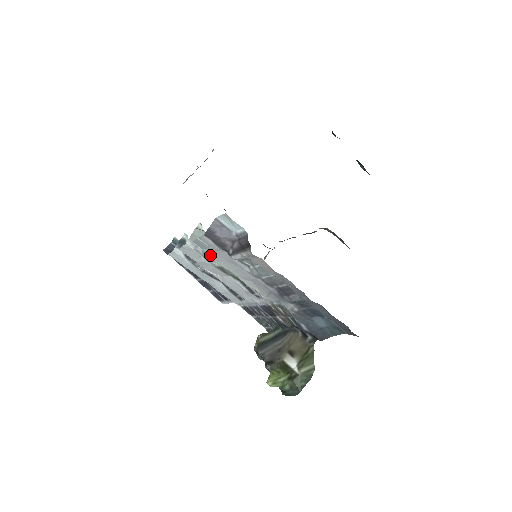
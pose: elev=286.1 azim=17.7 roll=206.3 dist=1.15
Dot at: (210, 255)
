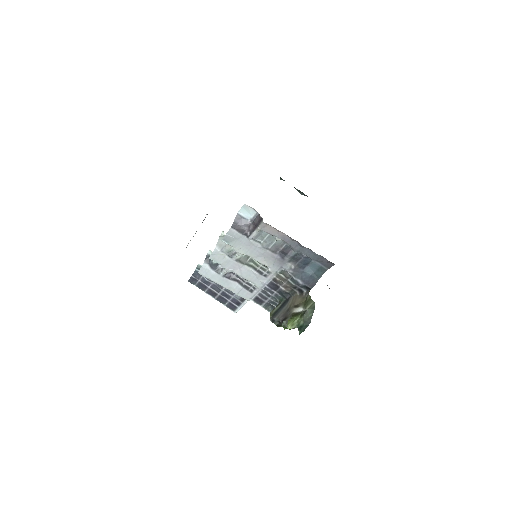
Dot at: (234, 246)
